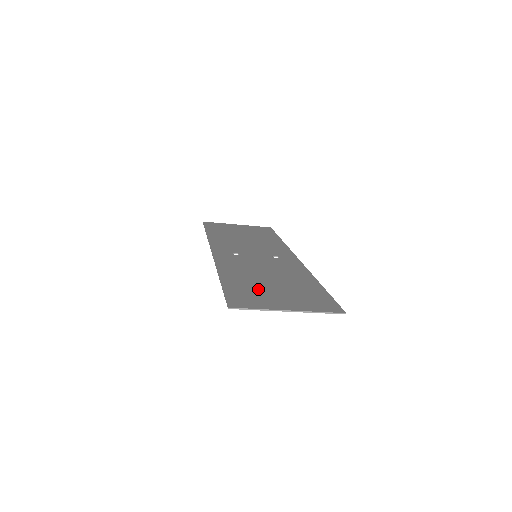
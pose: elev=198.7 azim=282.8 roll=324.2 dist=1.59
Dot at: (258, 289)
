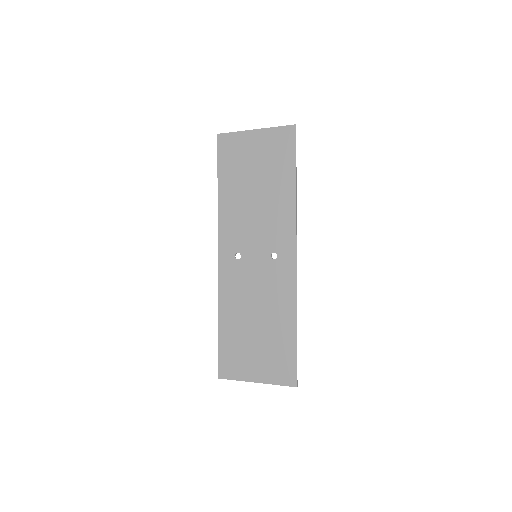
Dot at: (242, 345)
